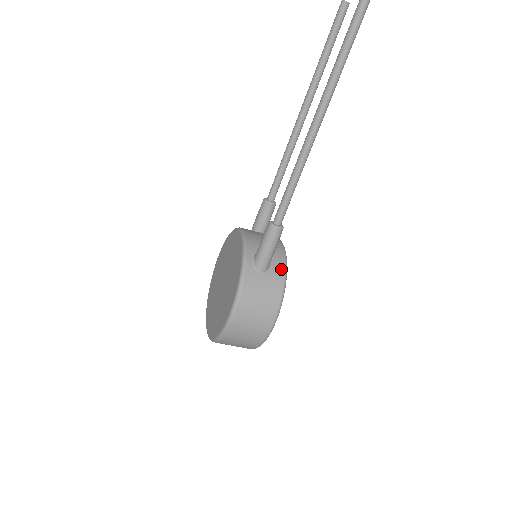
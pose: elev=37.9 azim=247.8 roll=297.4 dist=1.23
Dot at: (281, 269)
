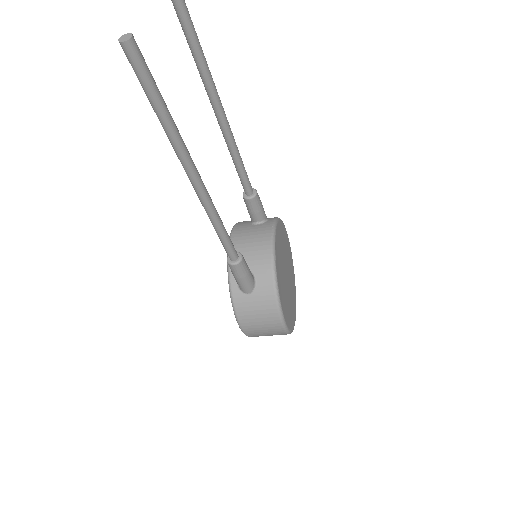
Dot at: (268, 282)
